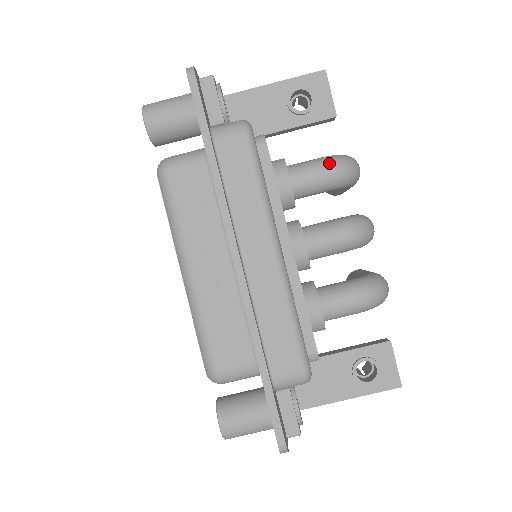
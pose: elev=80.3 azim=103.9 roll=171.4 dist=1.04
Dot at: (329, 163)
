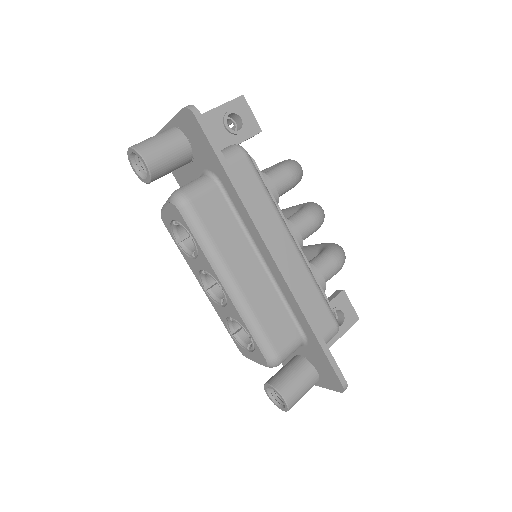
Dot at: (291, 167)
